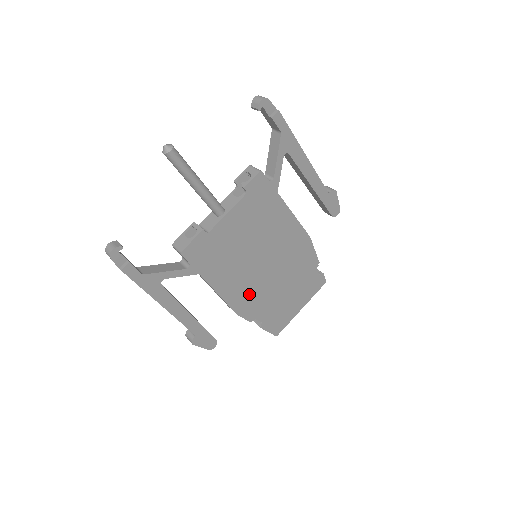
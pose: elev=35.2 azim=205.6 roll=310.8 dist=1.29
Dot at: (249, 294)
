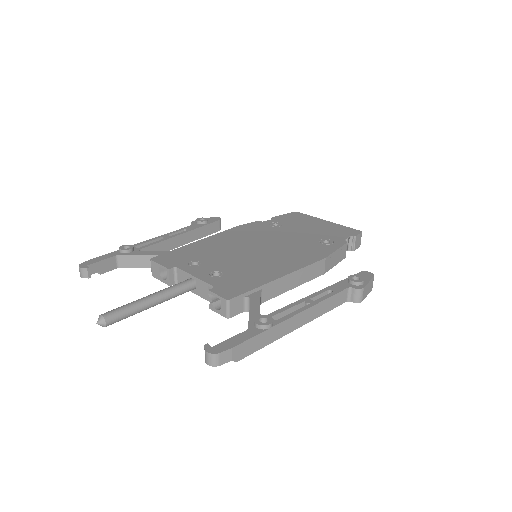
Dot at: occluded
